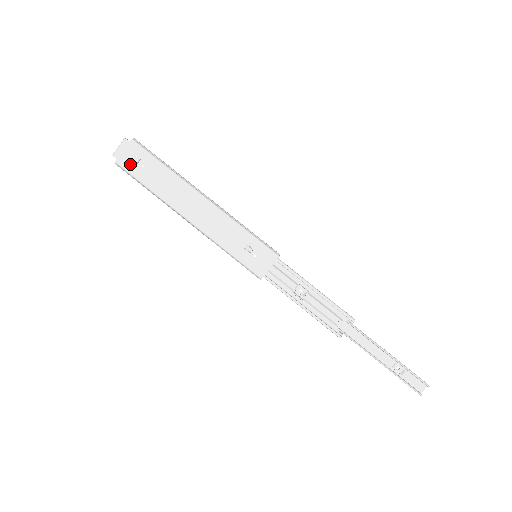
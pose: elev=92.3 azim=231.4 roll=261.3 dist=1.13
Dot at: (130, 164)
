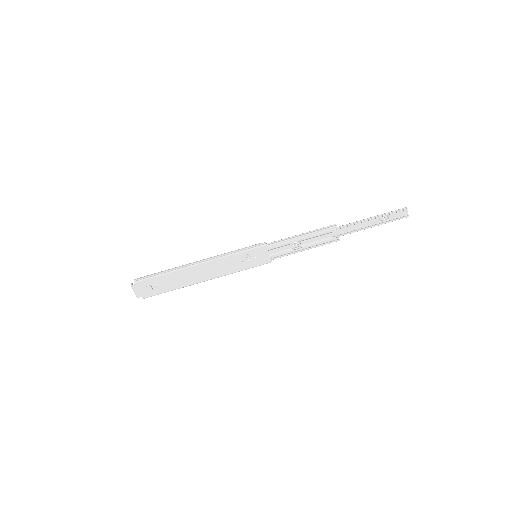
Dot at: (149, 292)
